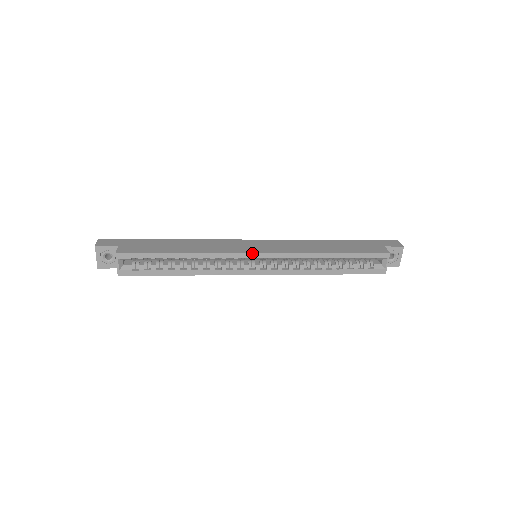
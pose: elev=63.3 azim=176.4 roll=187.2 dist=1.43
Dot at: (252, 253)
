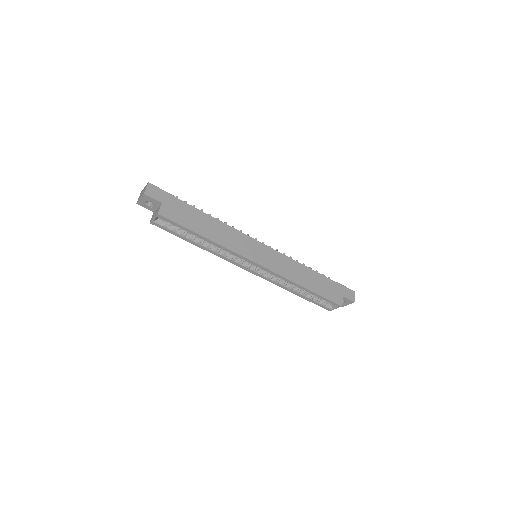
Dot at: (254, 262)
